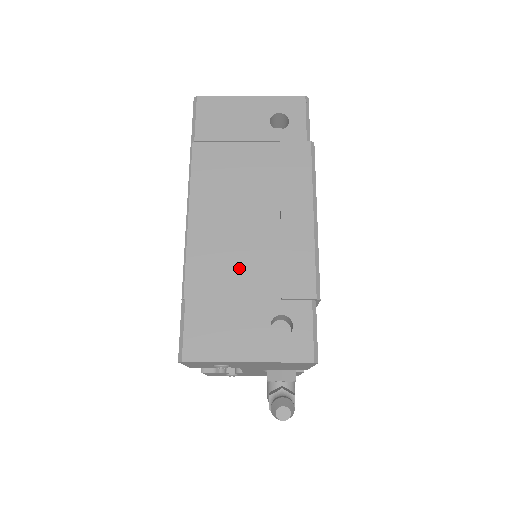
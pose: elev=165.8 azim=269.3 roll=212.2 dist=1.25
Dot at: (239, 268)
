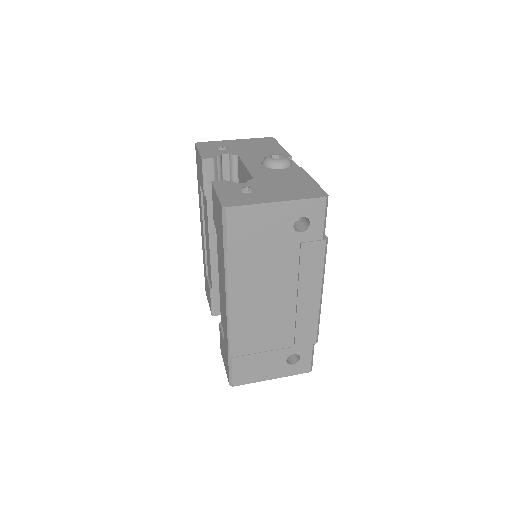
Dot at: (267, 335)
